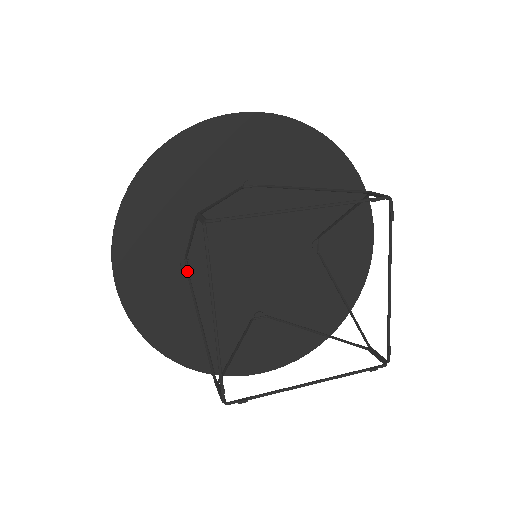
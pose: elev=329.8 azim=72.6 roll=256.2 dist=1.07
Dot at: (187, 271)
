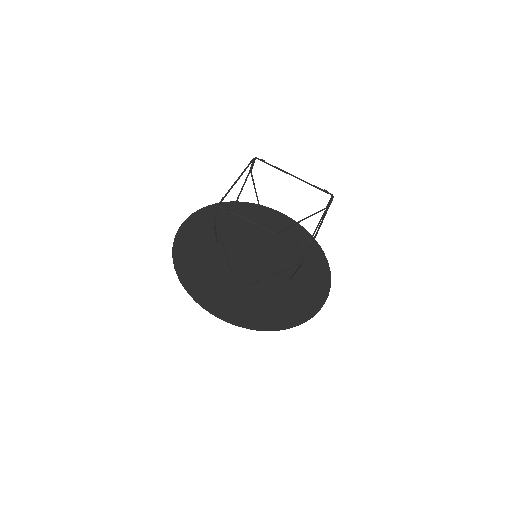
Dot at: (242, 287)
